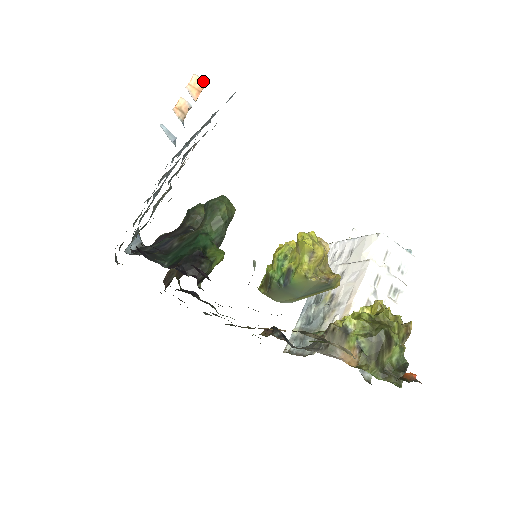
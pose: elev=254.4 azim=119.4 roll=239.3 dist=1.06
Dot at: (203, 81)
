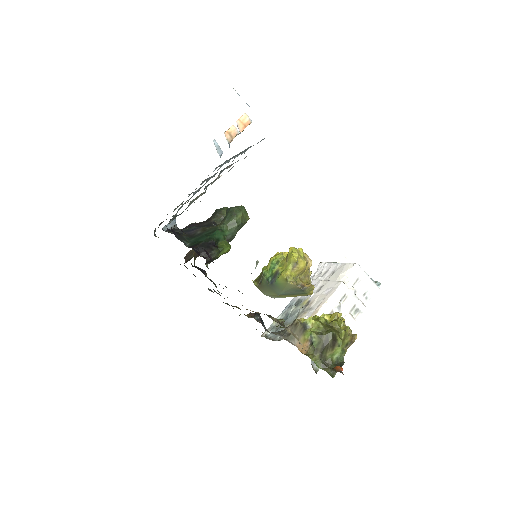
Dot at: (250, 119)
